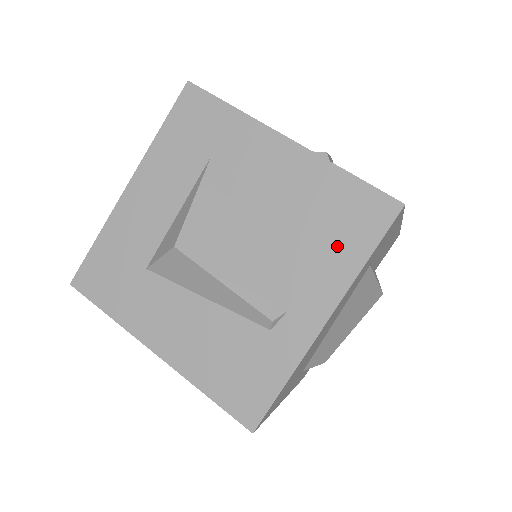
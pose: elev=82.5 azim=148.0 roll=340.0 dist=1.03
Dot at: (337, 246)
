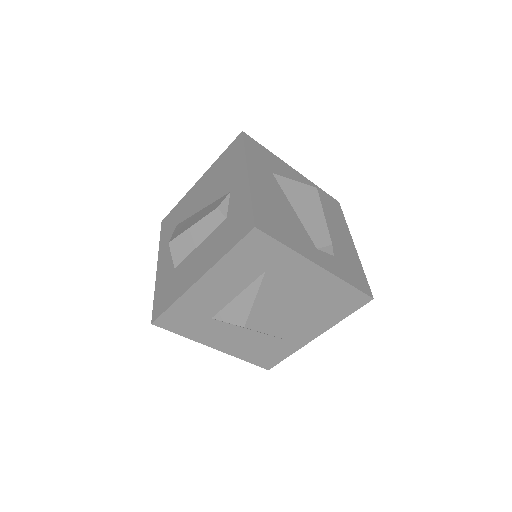
Dot at: (333, 312)
